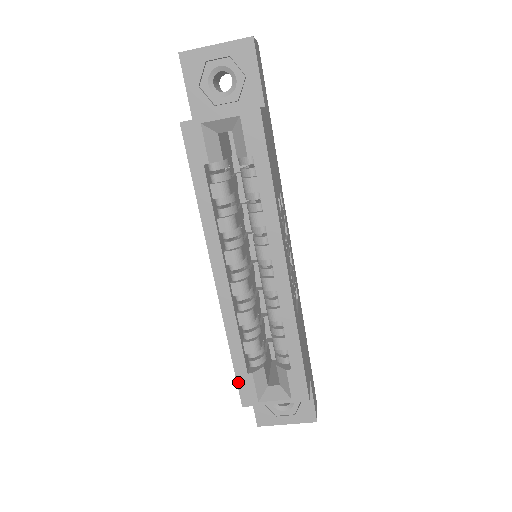
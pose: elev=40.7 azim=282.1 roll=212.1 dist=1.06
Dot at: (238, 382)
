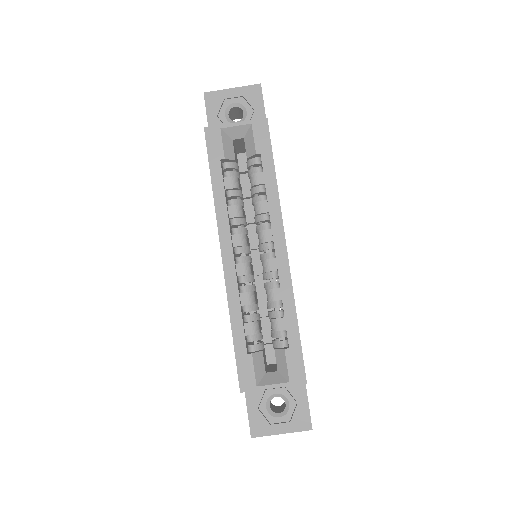
Dot at: (237, 364)
